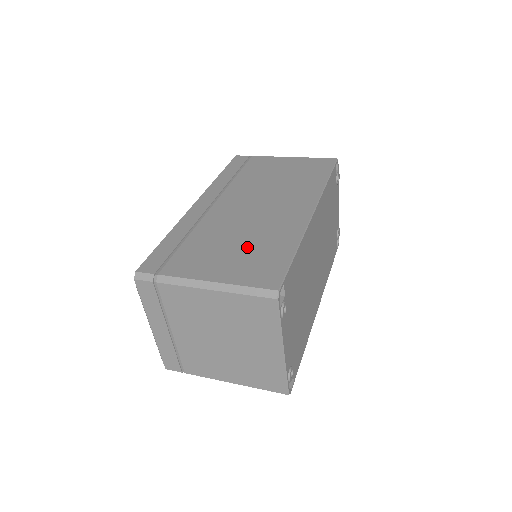
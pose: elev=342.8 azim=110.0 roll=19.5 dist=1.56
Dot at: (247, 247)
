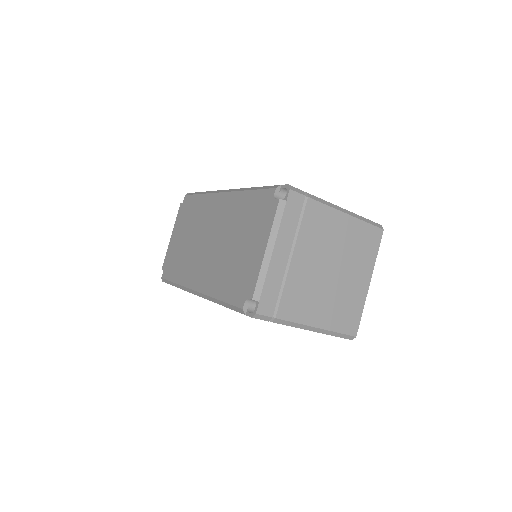
Dot at: occluded
